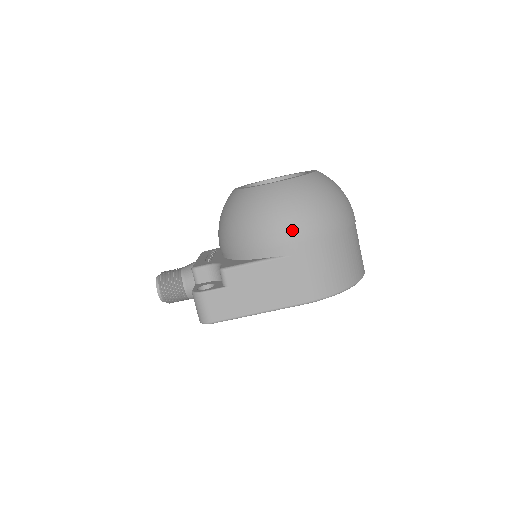
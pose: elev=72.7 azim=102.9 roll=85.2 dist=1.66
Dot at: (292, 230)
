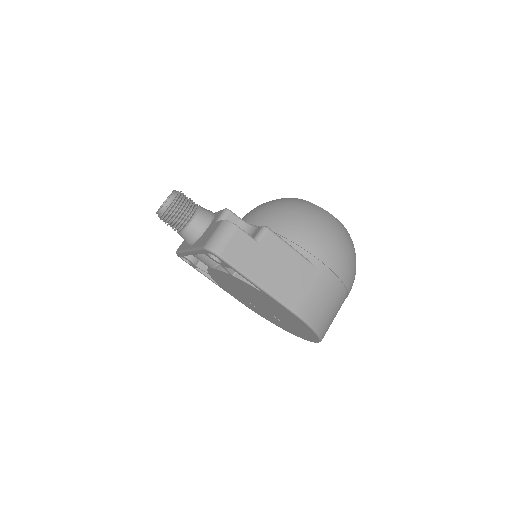
Dot at: (333, 253)
